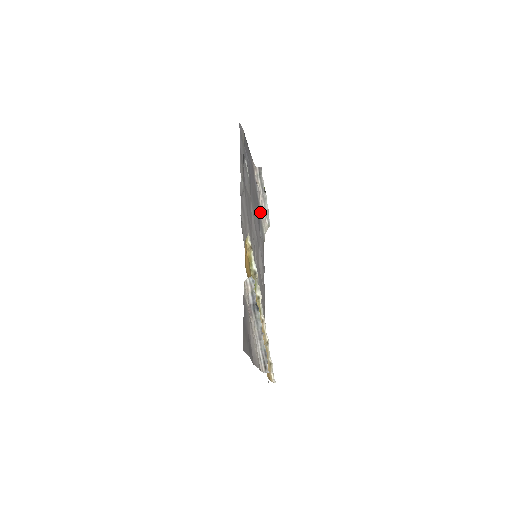
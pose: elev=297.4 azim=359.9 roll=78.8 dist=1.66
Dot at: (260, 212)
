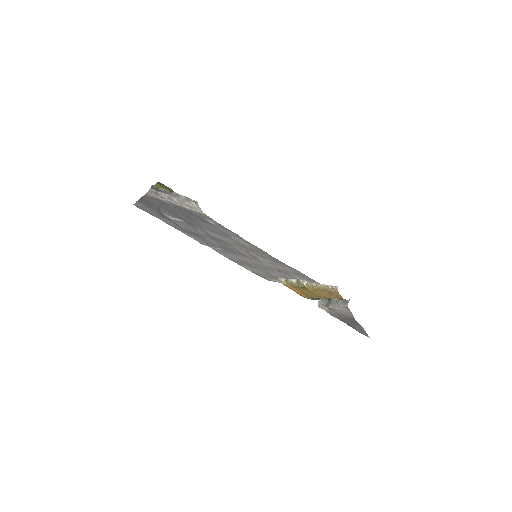
Dot at: (188, 209)
